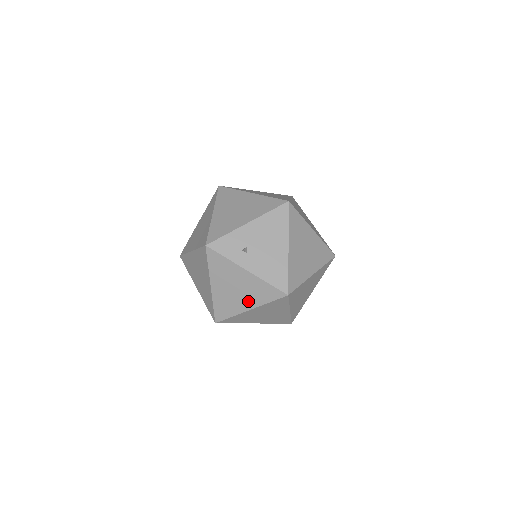
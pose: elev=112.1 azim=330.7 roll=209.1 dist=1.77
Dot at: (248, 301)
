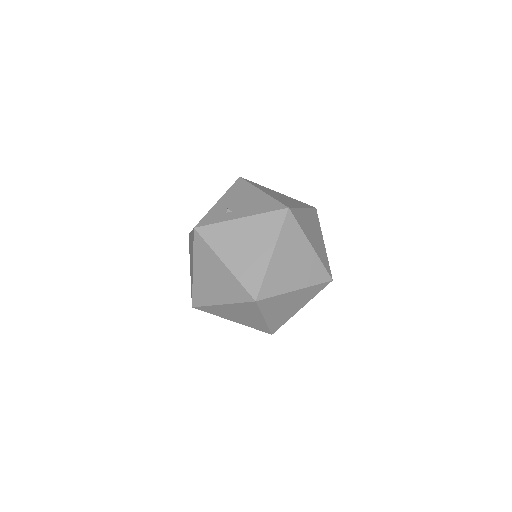
Dot at: (264, 246)
